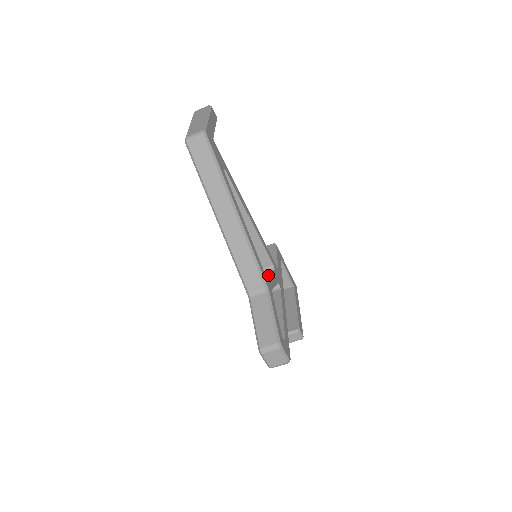
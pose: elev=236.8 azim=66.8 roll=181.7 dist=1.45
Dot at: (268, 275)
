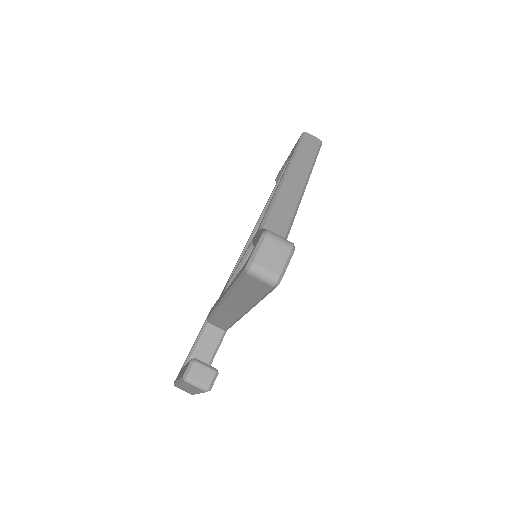
Dot at: occluded
